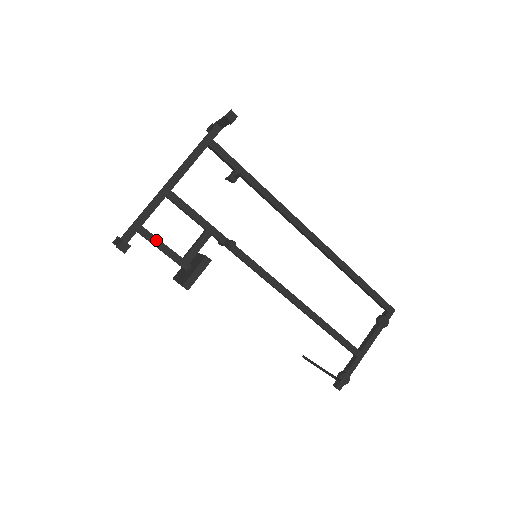
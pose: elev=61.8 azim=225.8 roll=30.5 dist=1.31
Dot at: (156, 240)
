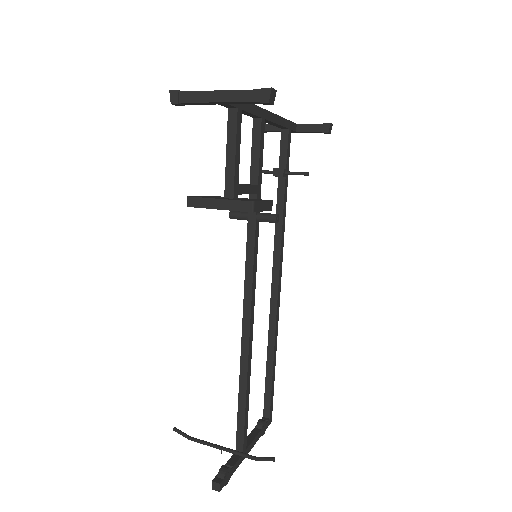
Dot at: (239, 137)
